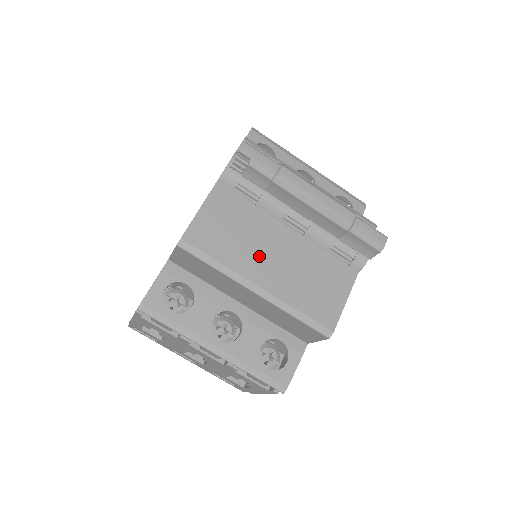
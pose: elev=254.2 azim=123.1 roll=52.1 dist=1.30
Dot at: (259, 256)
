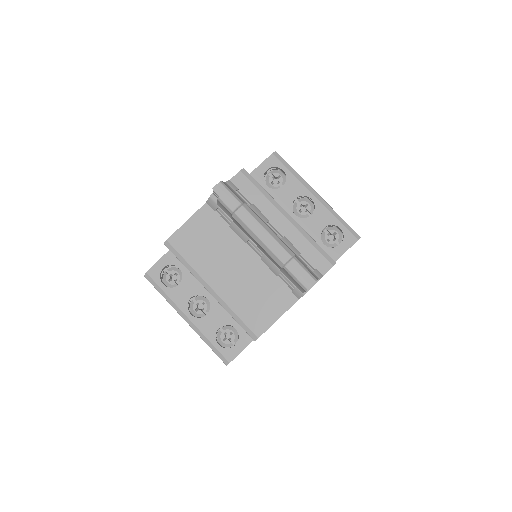
Dot at: (219, 266)
